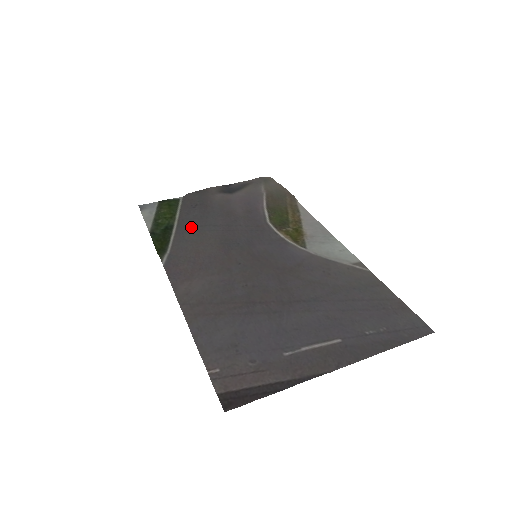
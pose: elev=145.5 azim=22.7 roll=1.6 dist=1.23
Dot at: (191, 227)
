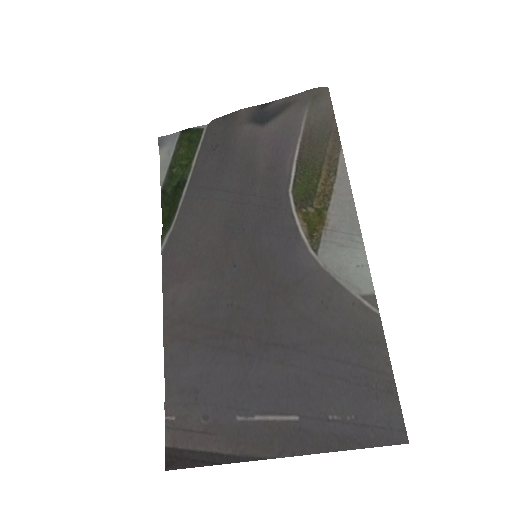
Dot at: (202, 188)
